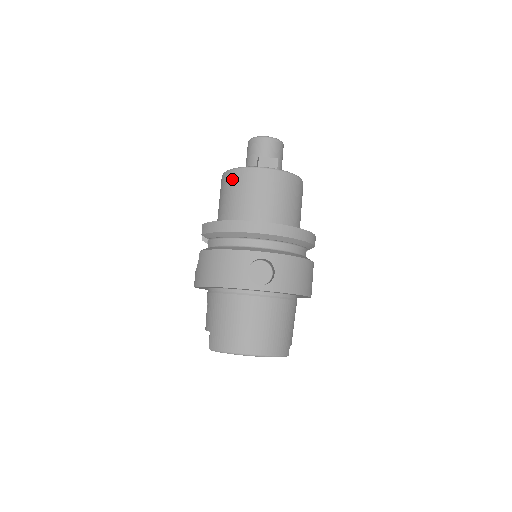
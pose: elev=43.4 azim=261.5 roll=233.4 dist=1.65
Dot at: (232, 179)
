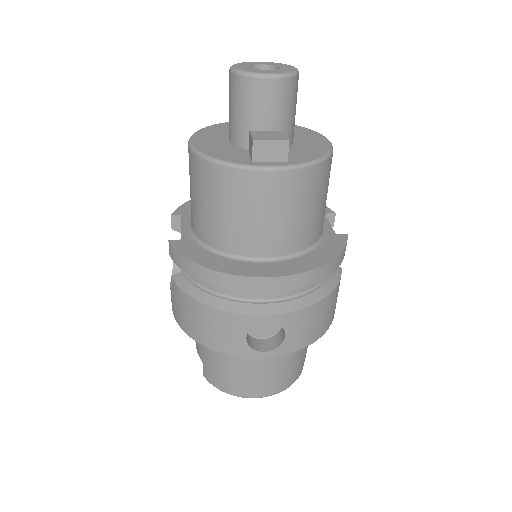
Dot at: (207, 178)
